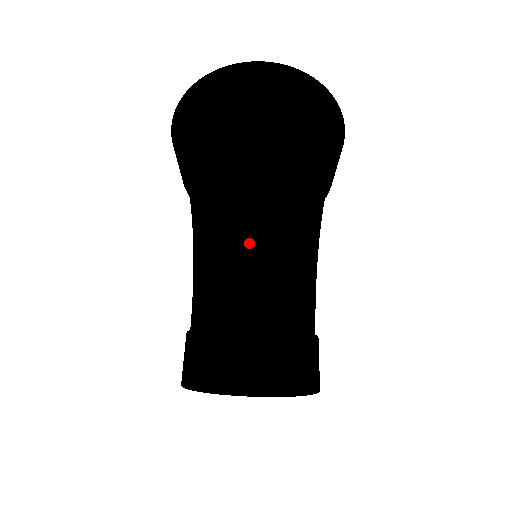
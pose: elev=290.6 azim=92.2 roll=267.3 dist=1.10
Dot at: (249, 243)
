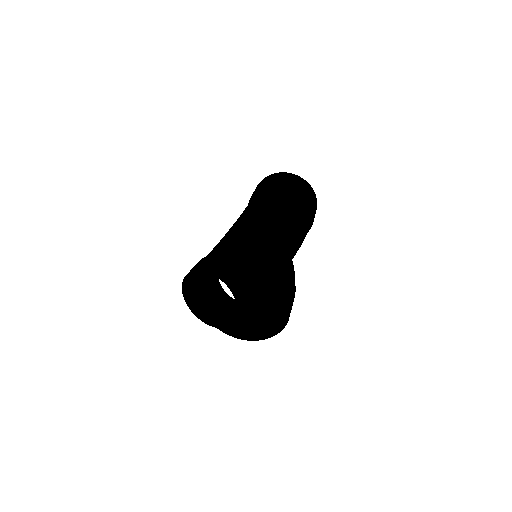
Dot at: occluded
